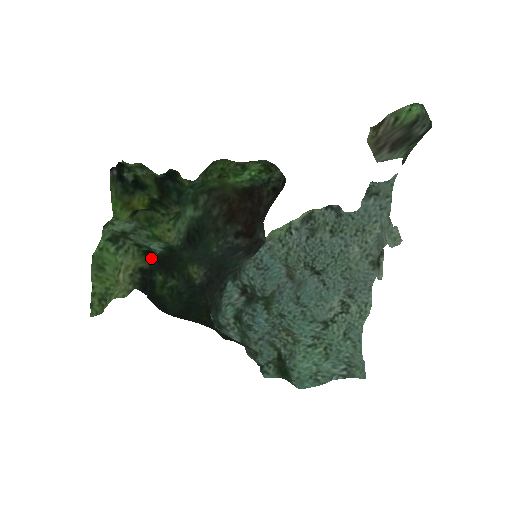
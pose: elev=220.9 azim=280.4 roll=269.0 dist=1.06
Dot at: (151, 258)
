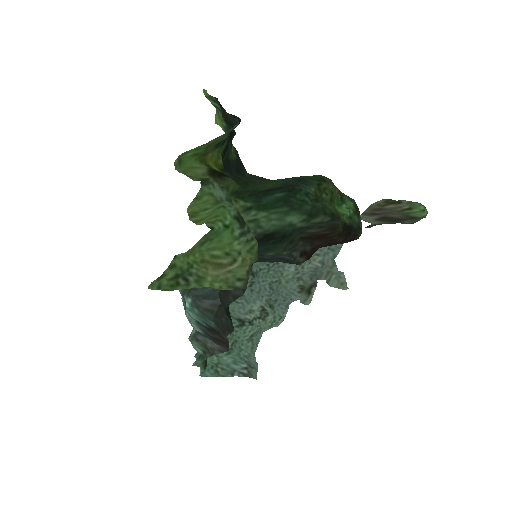
Dot at: occluded
